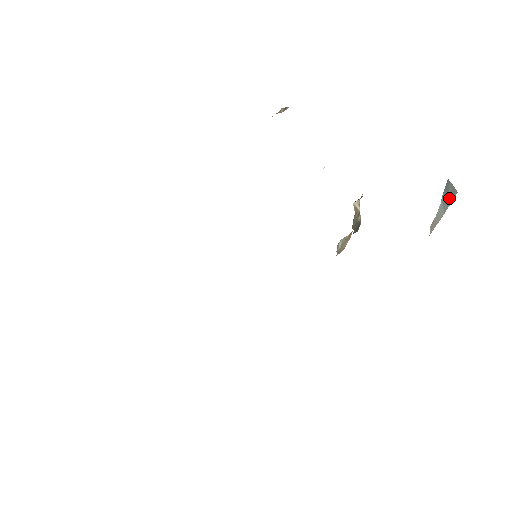
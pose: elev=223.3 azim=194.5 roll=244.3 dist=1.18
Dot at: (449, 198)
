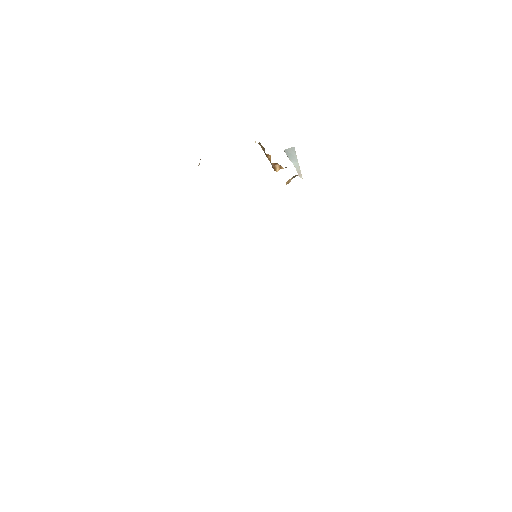
Dot at: (293, 154)
